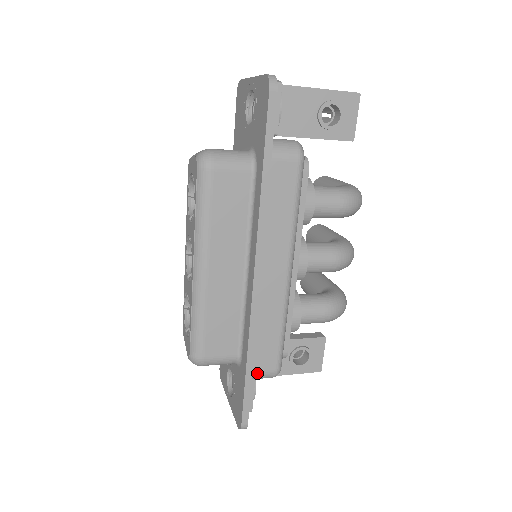
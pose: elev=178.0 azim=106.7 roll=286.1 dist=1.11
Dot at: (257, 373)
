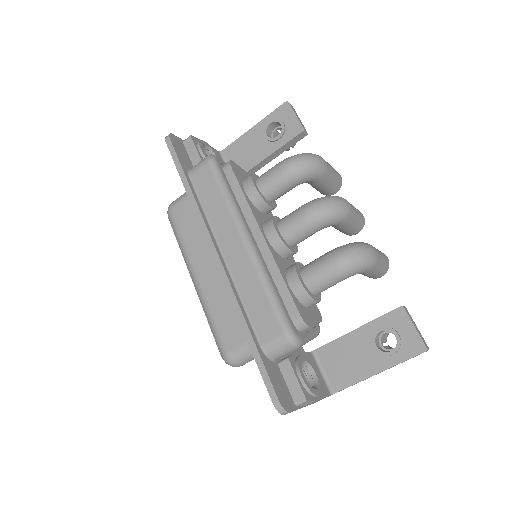
Dot at: (267, 344)
